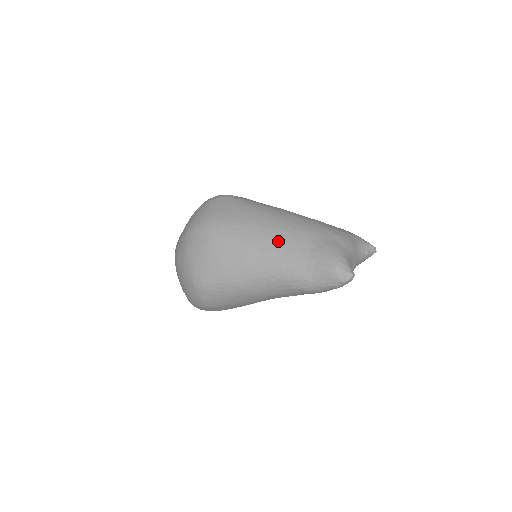
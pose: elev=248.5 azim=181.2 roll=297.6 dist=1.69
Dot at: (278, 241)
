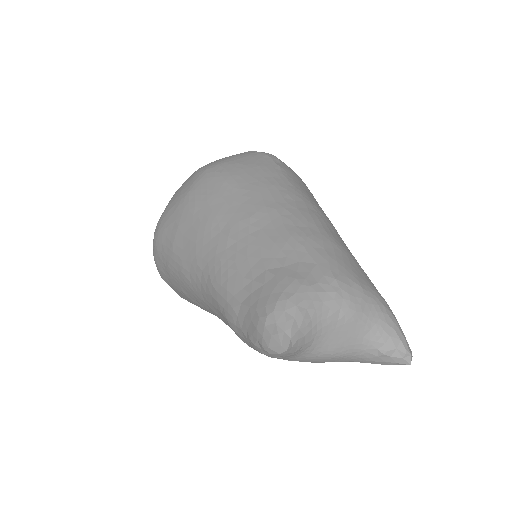
Dot at: (249, 230)
